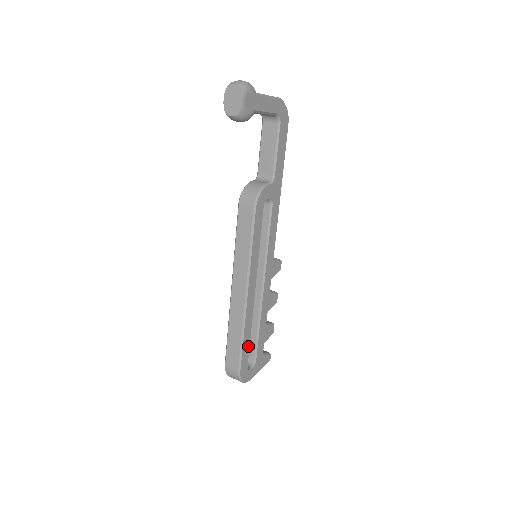
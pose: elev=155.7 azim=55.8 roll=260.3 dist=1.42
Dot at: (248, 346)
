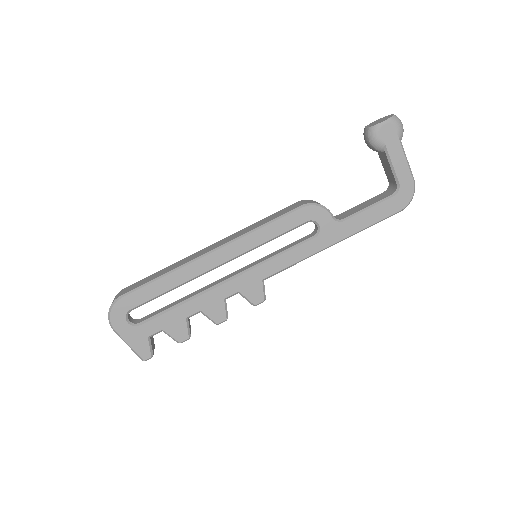
Dot at: (154, 295)
